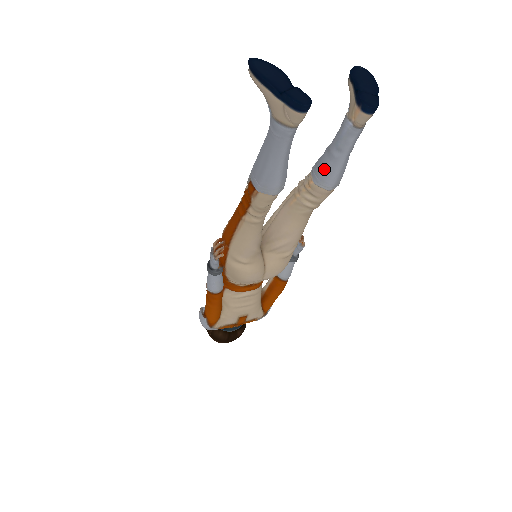
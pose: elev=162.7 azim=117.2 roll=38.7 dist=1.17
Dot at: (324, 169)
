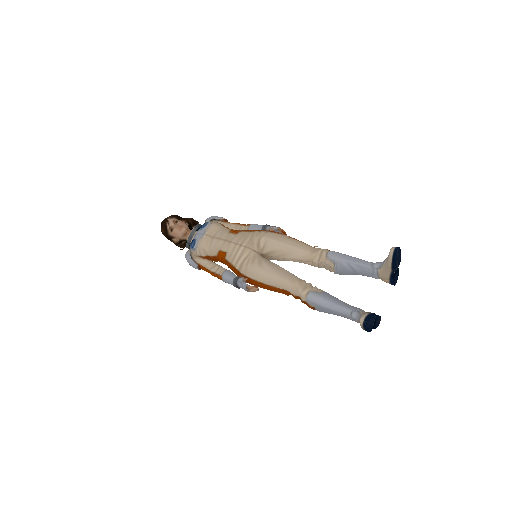
Dot at: occluded
